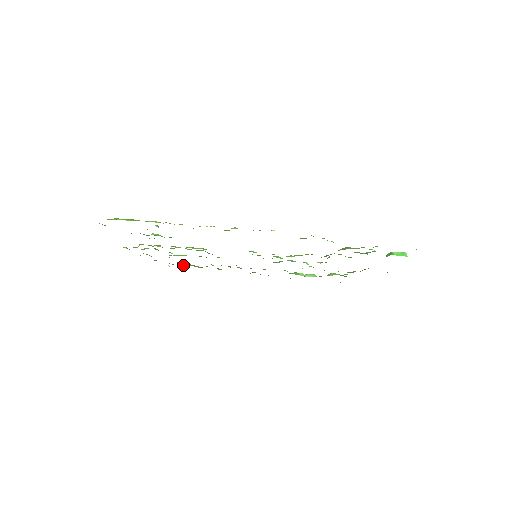
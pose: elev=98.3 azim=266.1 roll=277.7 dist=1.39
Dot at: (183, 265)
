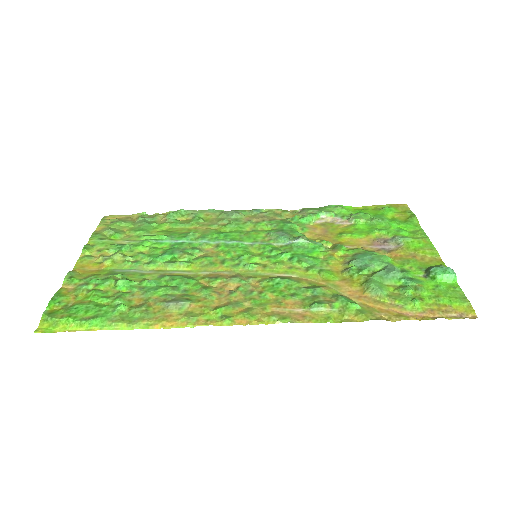
Dot at: (163, 219)
